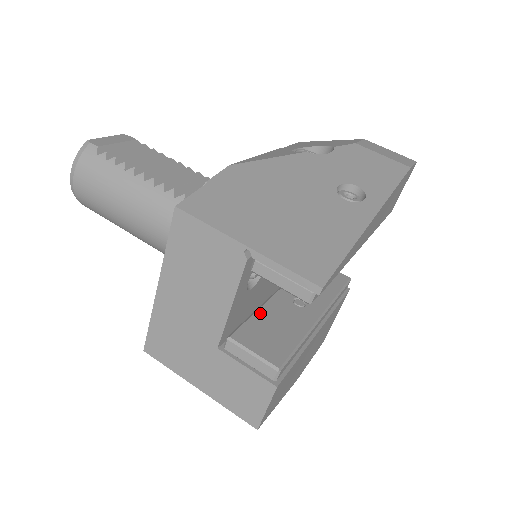
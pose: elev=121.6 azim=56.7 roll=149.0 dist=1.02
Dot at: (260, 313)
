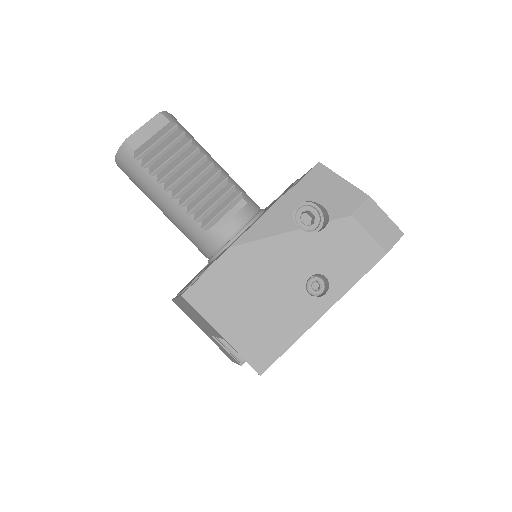
Dot at: occluded
